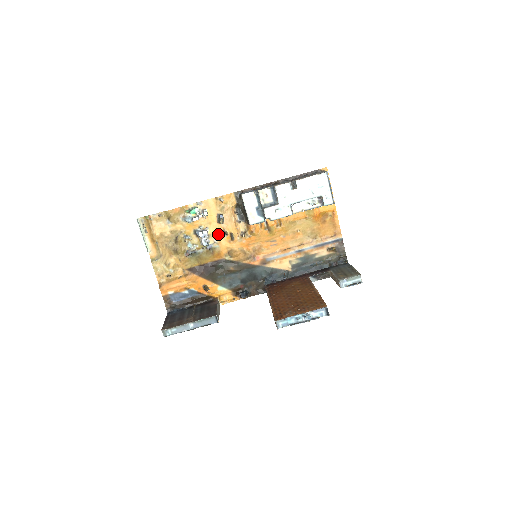
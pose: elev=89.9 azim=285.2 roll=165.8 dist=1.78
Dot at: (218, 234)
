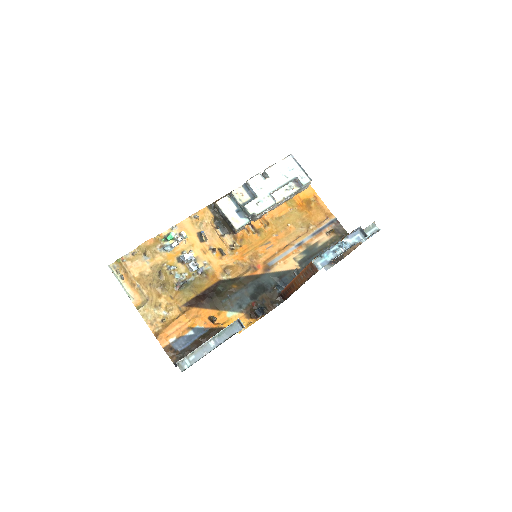
Dot at: (205, 254)
